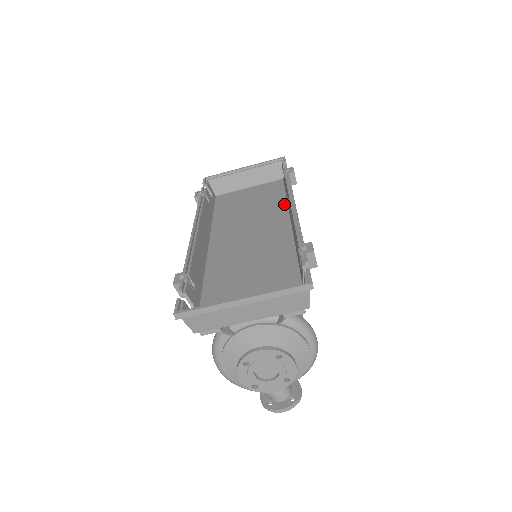
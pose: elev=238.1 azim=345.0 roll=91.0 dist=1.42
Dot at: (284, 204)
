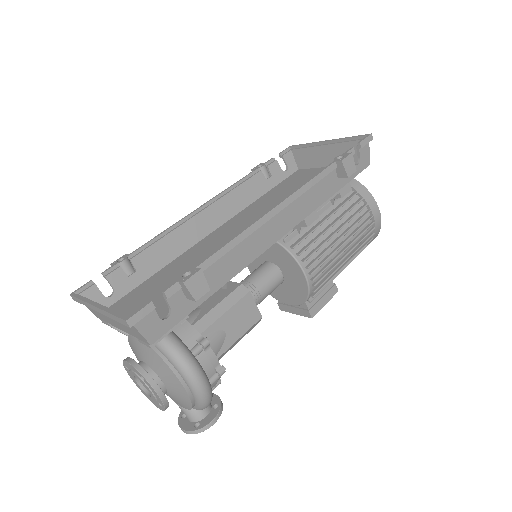
Dot at: occluded
